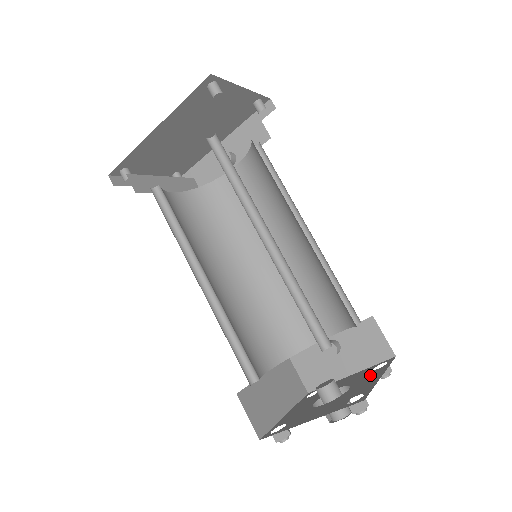
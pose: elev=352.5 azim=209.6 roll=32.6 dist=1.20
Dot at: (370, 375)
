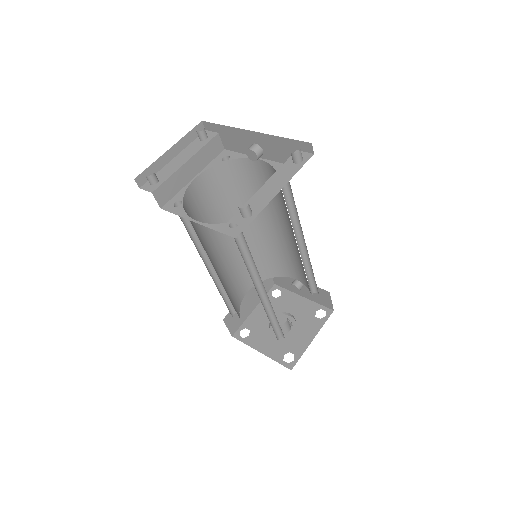
Dot at: (310, 324)
